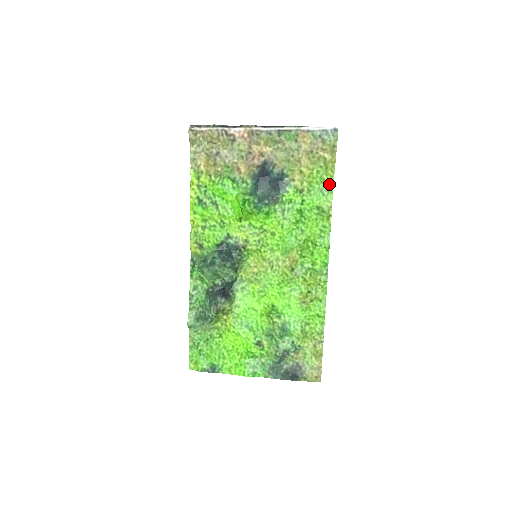
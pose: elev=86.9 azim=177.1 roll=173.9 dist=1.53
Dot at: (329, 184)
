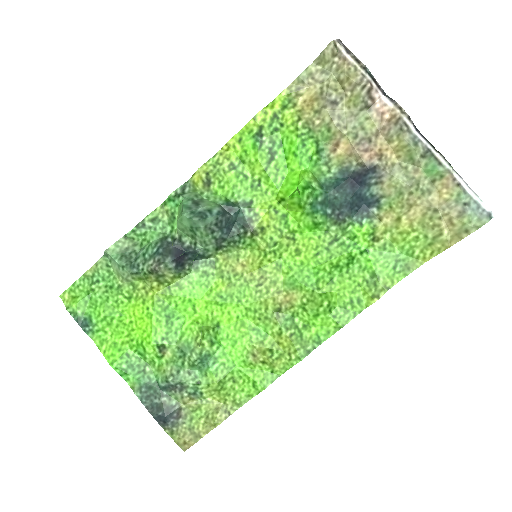
Dot at: (413, 263)
